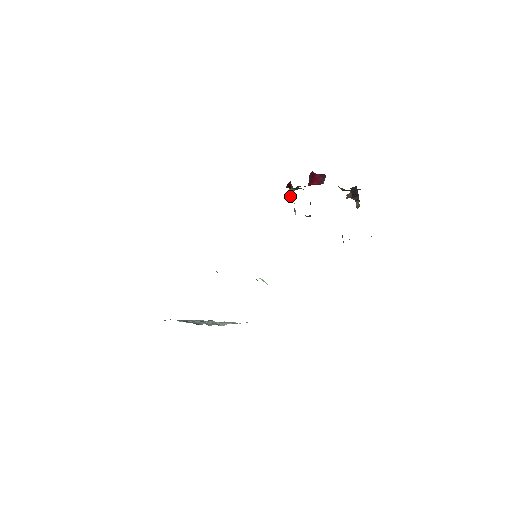
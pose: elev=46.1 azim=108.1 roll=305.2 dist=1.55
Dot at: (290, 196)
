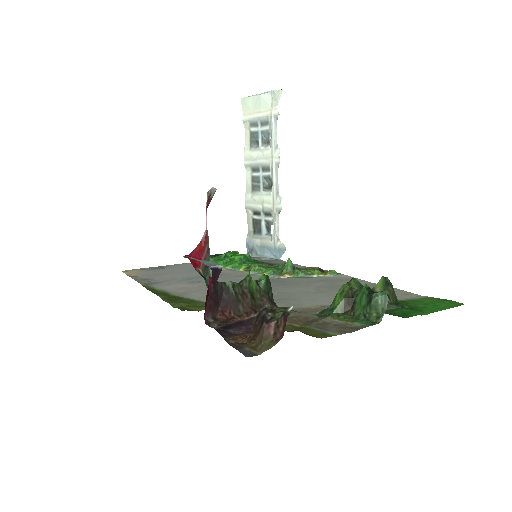
Dot at: occluded
